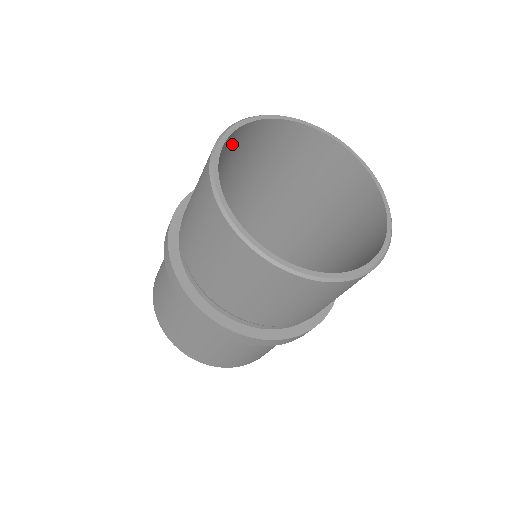
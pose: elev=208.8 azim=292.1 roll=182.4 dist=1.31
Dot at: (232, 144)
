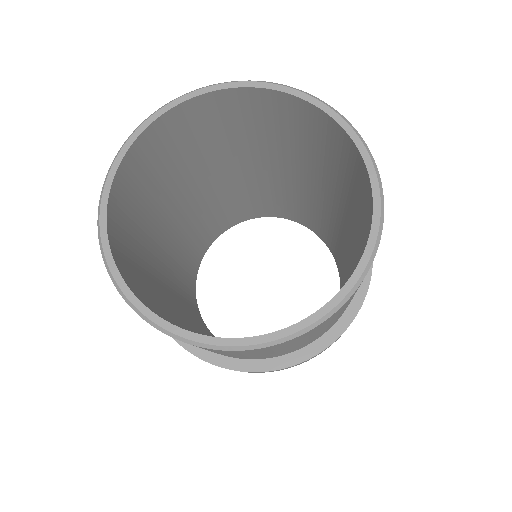
Dot at: (143, 162)
